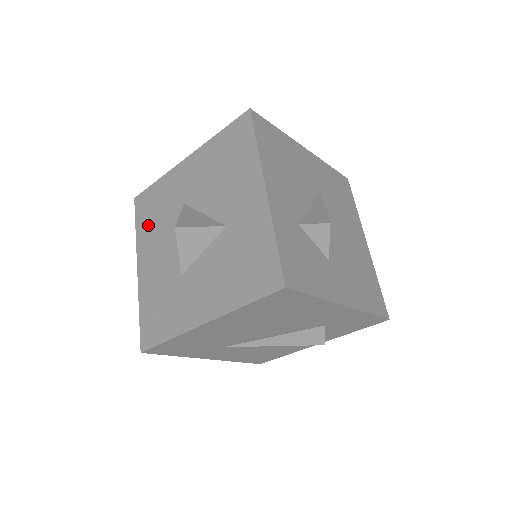
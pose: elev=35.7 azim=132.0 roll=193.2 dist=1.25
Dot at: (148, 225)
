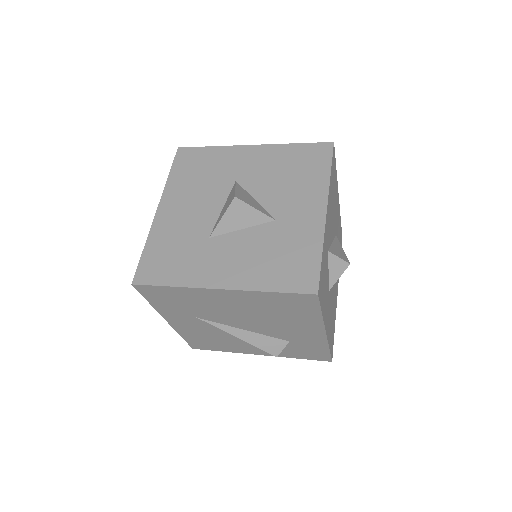
Dot at: (186, 178)
